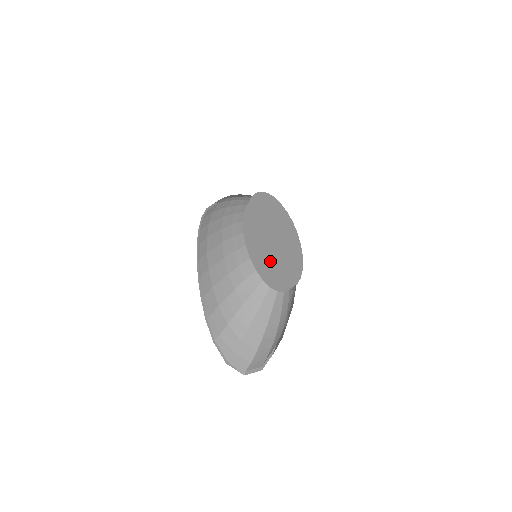
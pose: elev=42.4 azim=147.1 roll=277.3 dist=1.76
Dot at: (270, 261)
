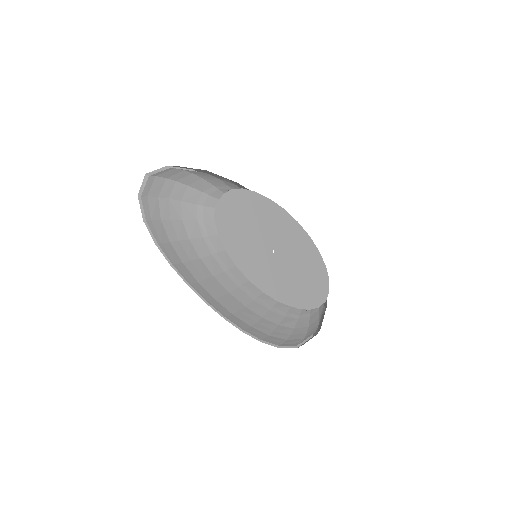
Dot at: (298, 291)
